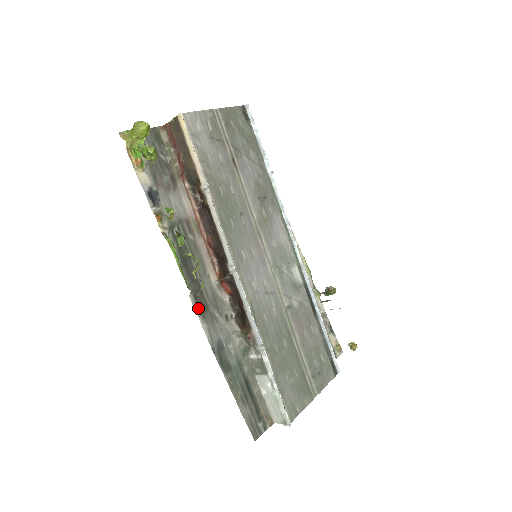
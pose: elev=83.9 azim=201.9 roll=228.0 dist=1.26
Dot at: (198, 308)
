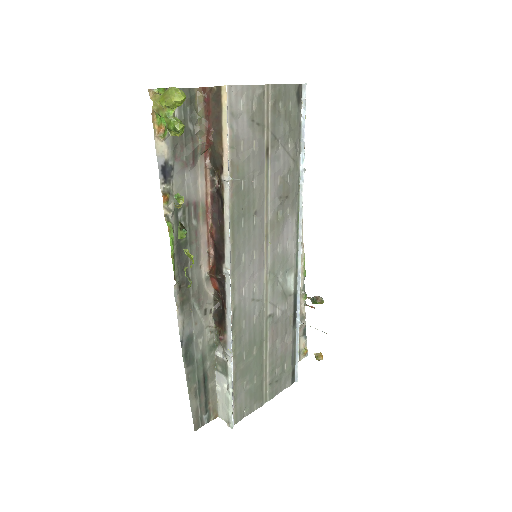
Dot at: (179, 299)
